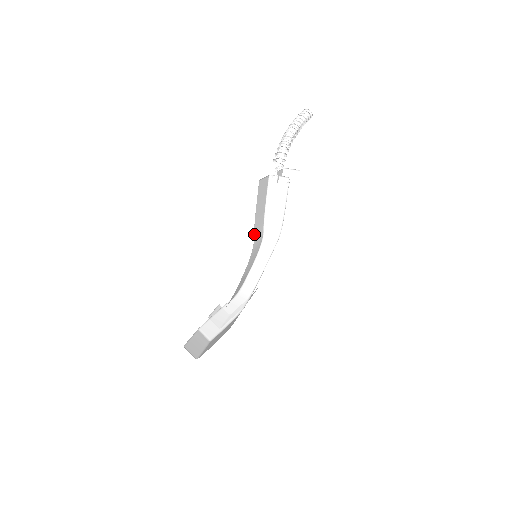
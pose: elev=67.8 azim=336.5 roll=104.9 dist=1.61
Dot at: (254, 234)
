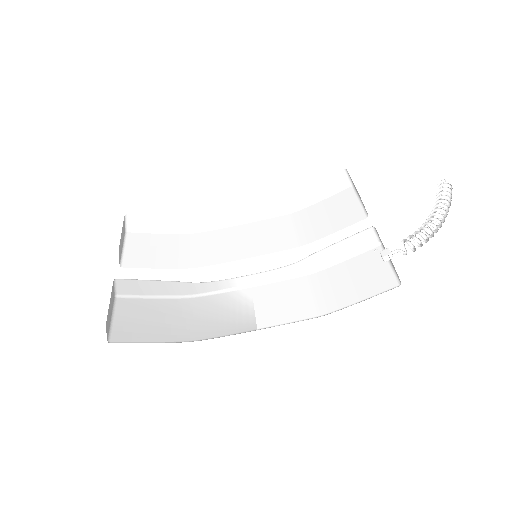
Dot at: occluded
